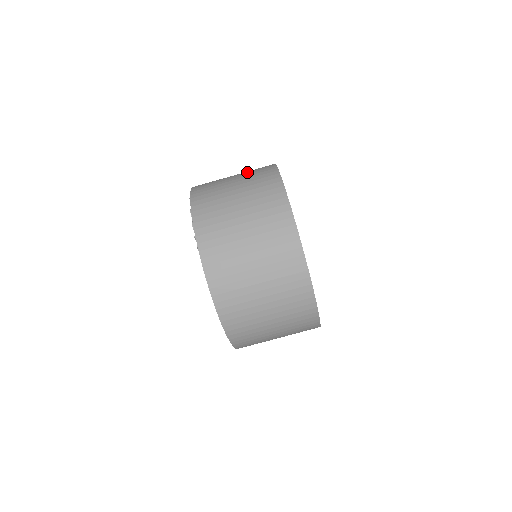
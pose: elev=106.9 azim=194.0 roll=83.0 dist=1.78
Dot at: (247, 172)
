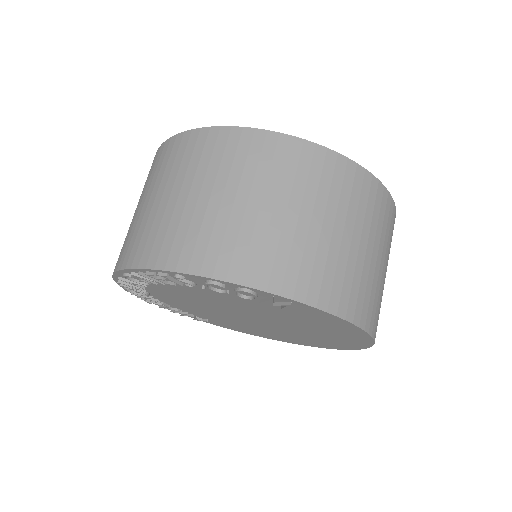
Dot at: (175, 173)
